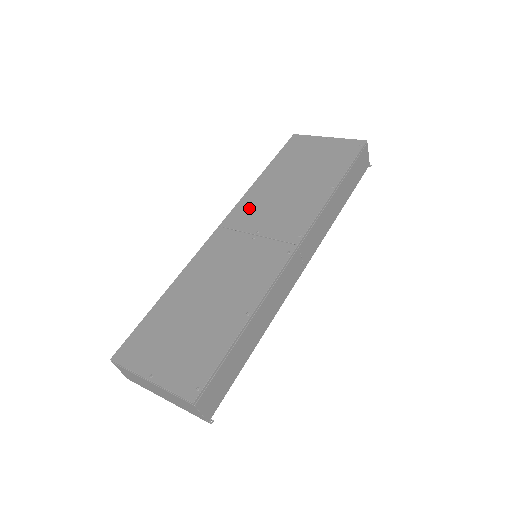
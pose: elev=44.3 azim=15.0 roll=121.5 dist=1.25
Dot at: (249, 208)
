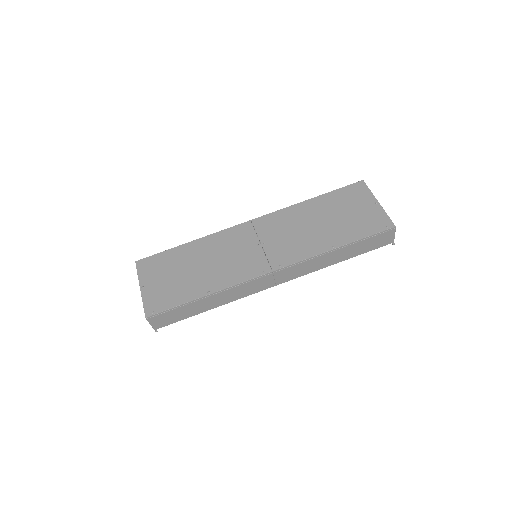
Dot at: (277, 221)
